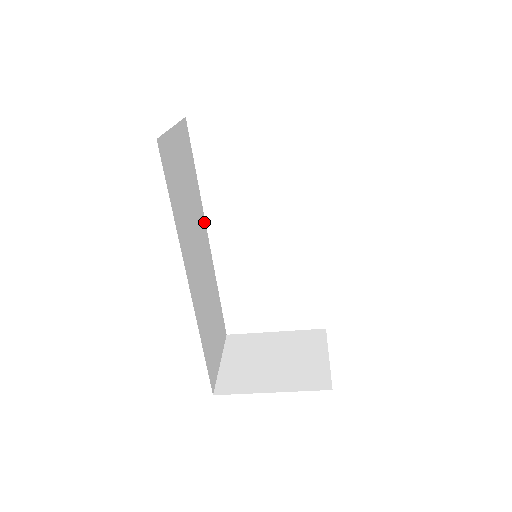
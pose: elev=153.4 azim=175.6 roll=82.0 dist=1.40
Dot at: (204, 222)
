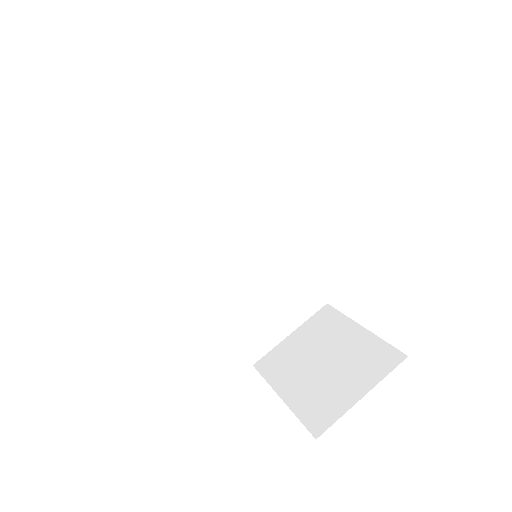
Dot at: (258, 189)
